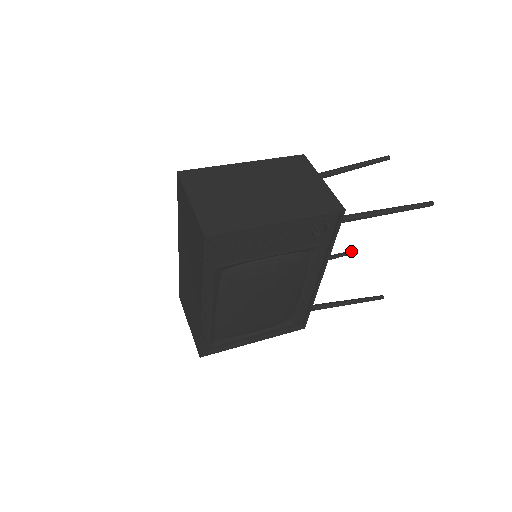
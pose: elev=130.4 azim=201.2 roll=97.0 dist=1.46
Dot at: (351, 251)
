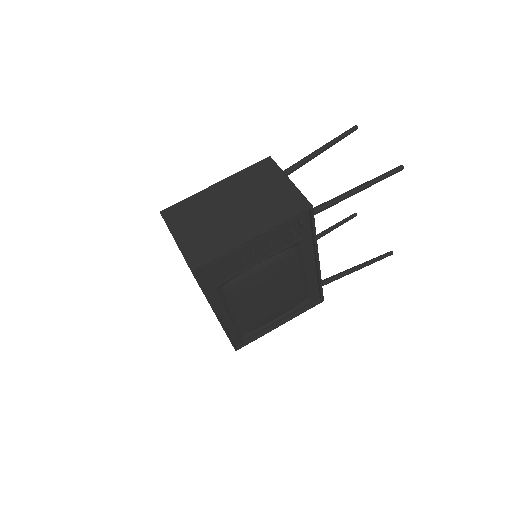
Dot at: (355, 213)
